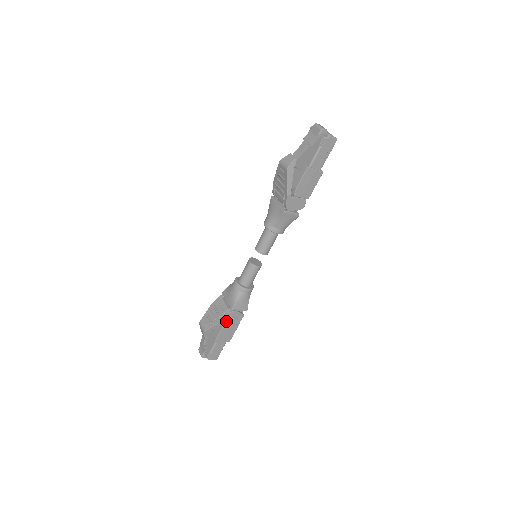
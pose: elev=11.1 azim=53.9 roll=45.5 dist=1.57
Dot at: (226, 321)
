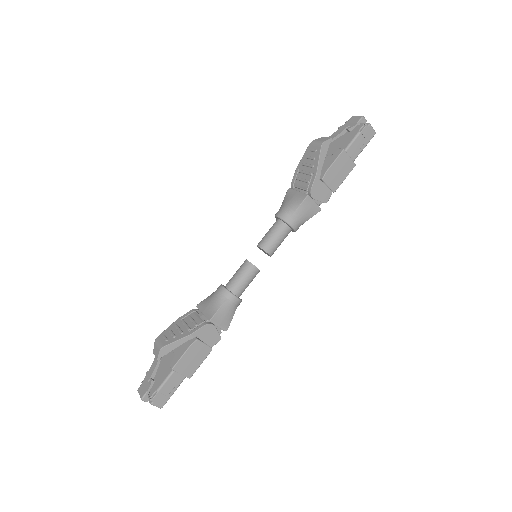
Dot at: (197, 338)
